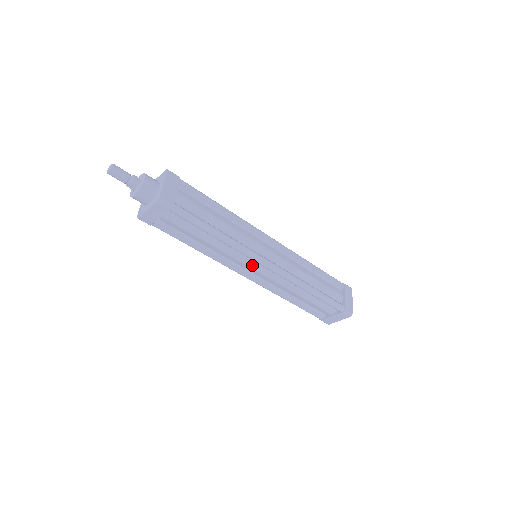
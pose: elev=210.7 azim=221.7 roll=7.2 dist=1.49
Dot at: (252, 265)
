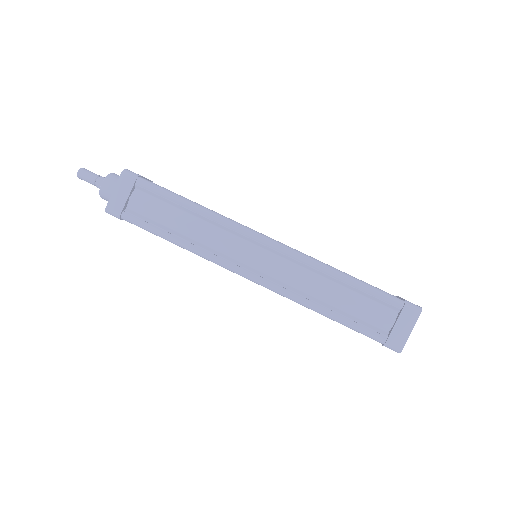
Dot at: occluded
